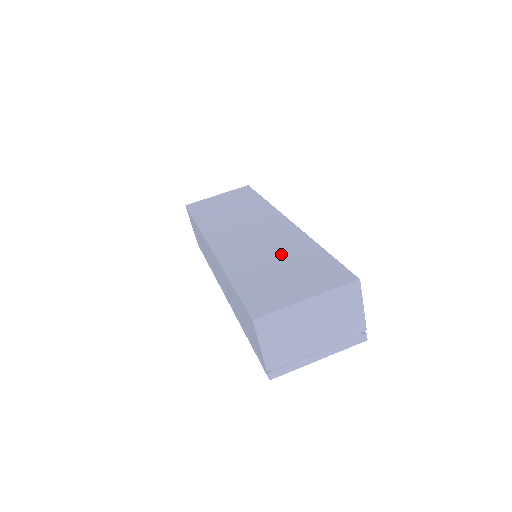
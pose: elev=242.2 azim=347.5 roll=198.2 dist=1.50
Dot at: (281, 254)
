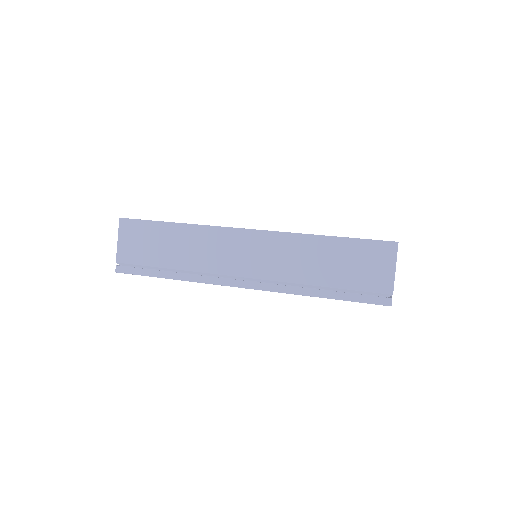
Dot at: occluded
